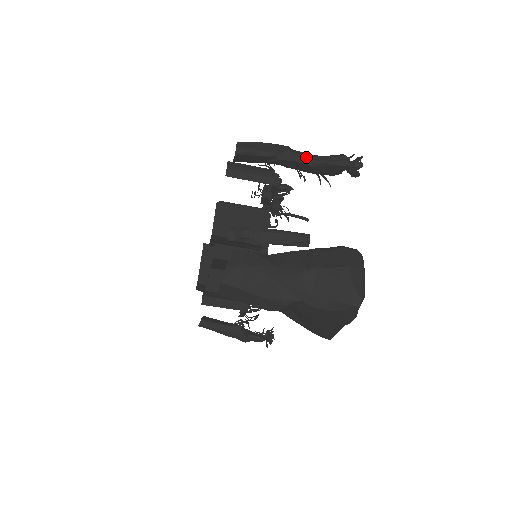
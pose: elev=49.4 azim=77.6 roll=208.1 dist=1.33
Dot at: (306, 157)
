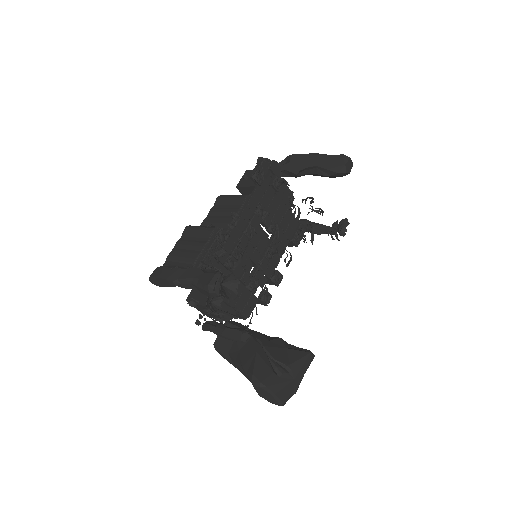
Dot at: (190, 287)
